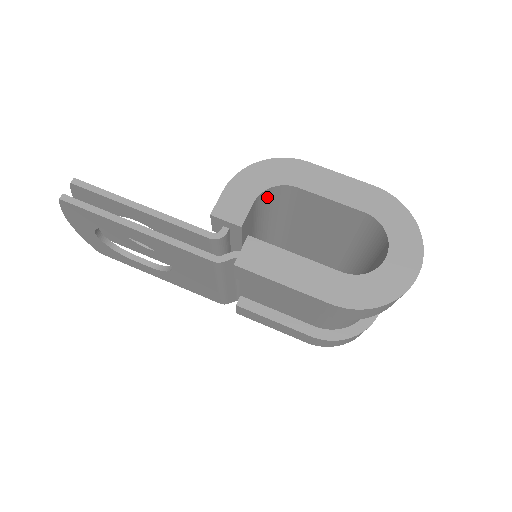
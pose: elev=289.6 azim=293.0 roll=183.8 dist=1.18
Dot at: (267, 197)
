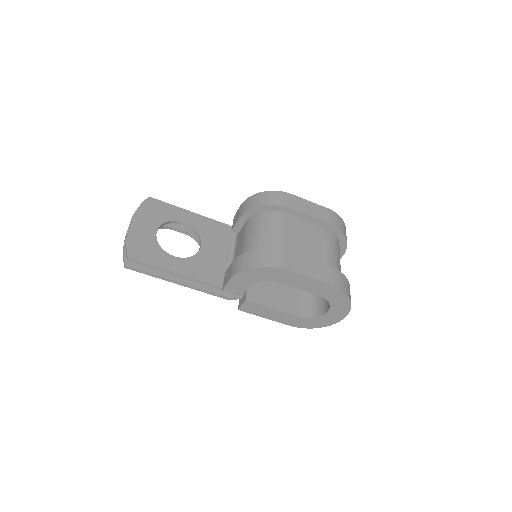
Dot at: occluded
